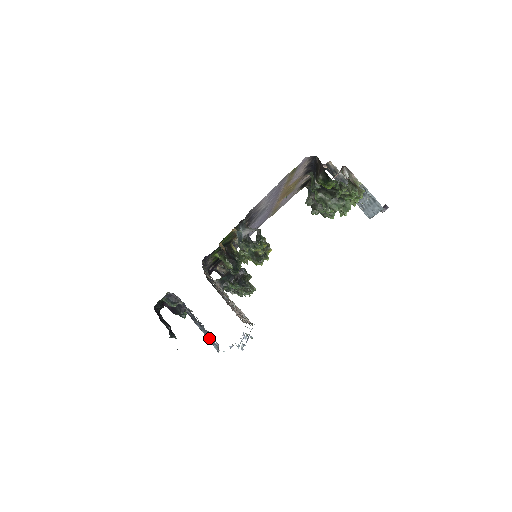
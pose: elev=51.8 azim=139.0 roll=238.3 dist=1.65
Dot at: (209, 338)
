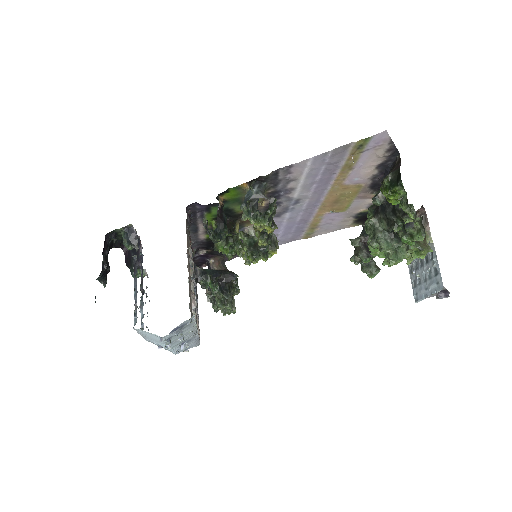
Dot at: (136, 305)
